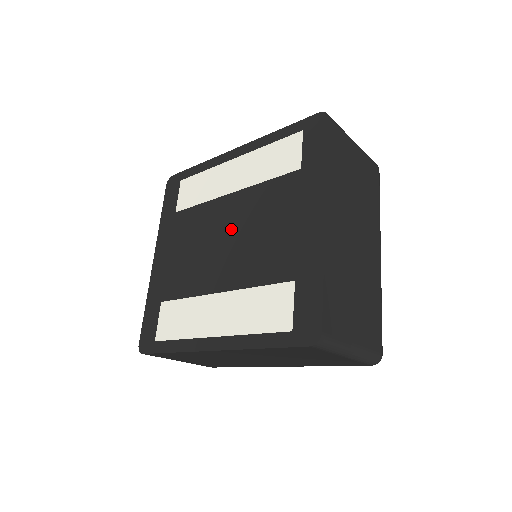
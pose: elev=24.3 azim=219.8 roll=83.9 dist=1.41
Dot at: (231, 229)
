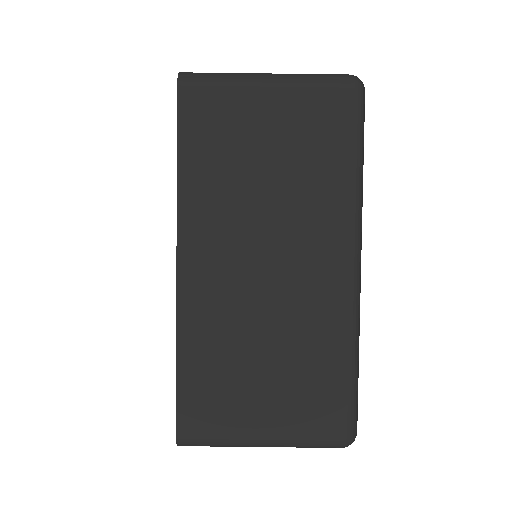
Dot at: occluded
